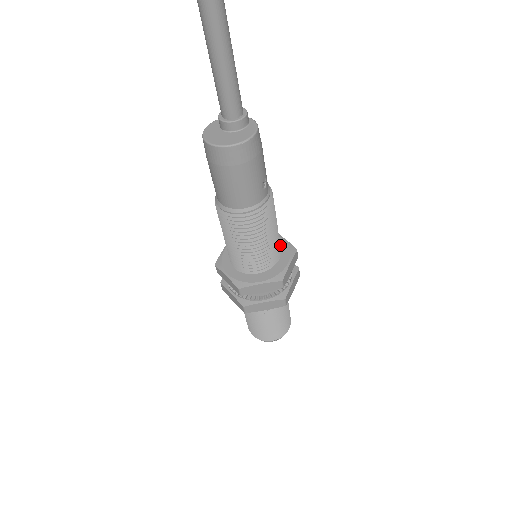
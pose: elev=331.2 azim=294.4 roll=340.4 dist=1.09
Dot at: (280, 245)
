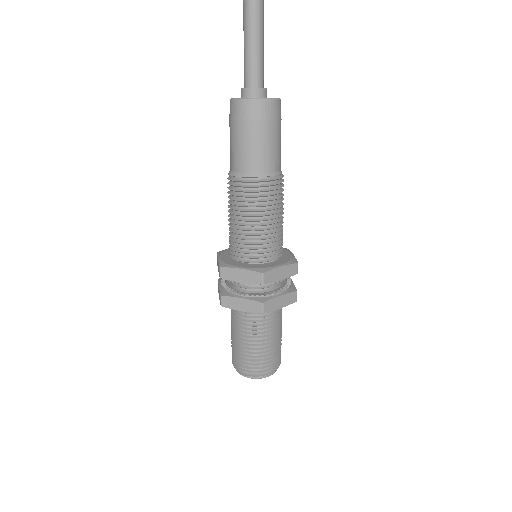
Dot at: occluded
